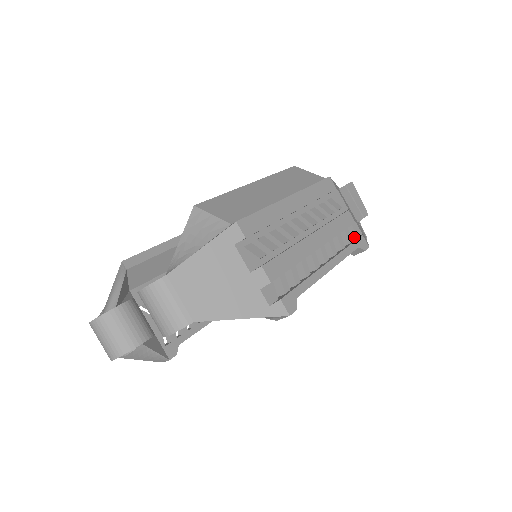
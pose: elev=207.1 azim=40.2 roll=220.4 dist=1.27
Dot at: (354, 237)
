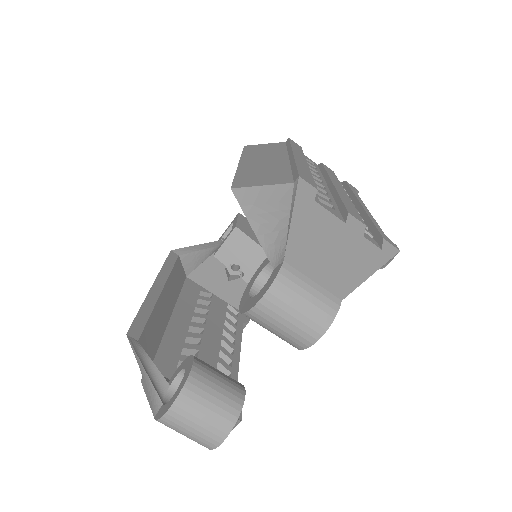
Dot at: occluded
